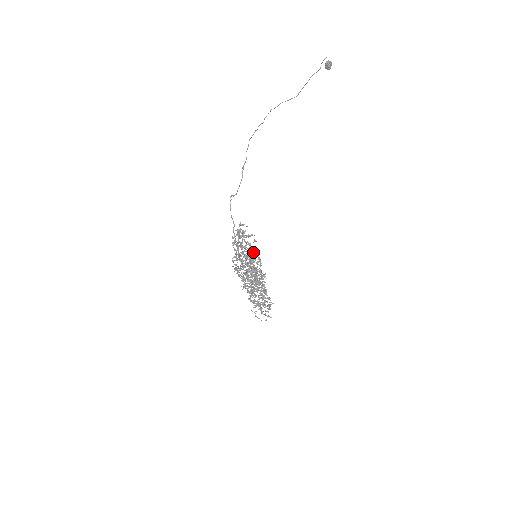
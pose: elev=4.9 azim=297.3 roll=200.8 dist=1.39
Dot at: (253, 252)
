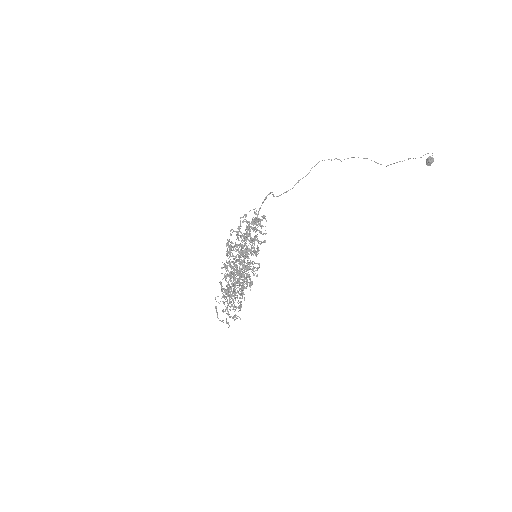
Dot at: (256, 254)
